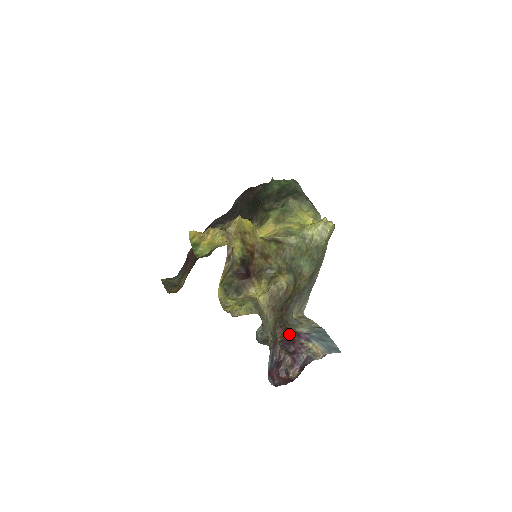
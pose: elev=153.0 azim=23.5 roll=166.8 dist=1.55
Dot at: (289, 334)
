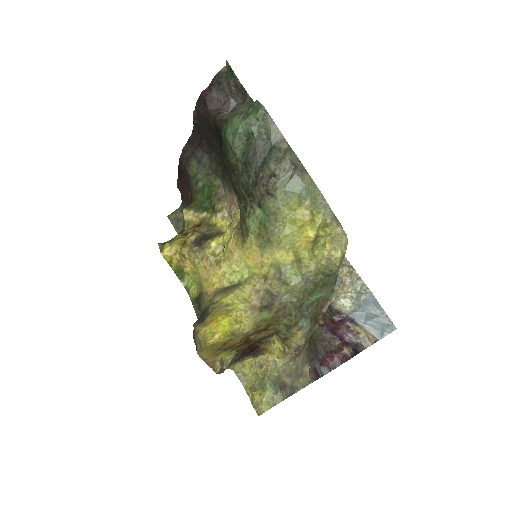
Dot at: (330, 320)
